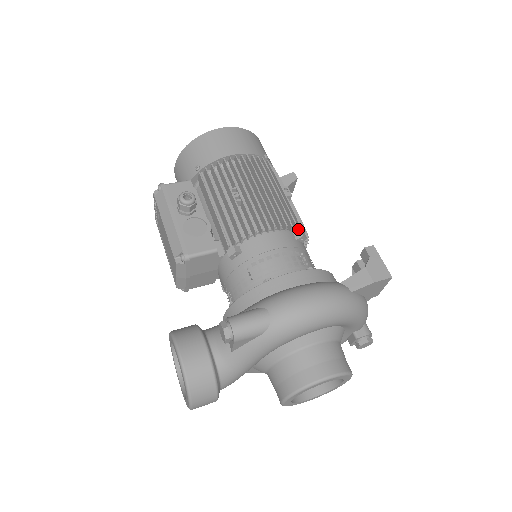
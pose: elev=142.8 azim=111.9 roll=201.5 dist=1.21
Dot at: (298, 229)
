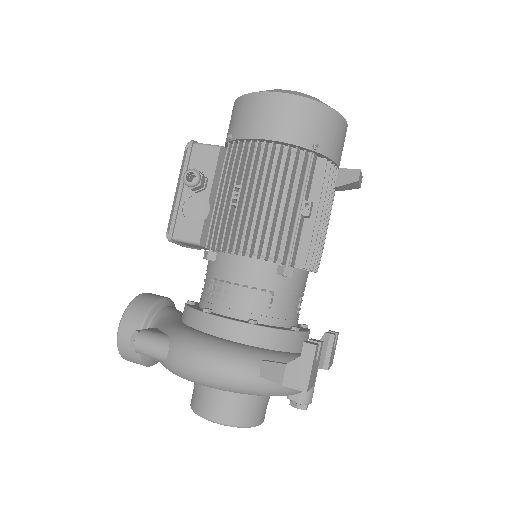
Dot at: (288, 262)
